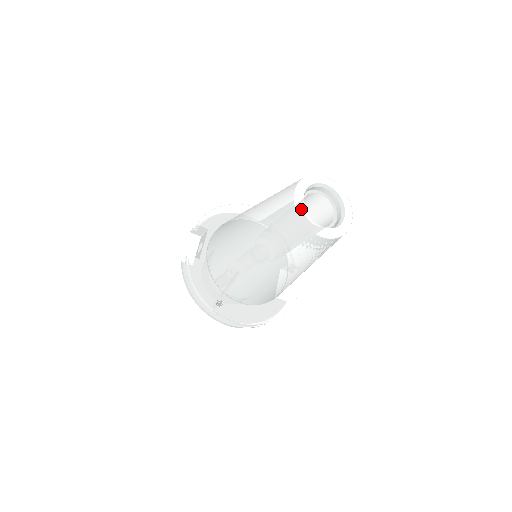
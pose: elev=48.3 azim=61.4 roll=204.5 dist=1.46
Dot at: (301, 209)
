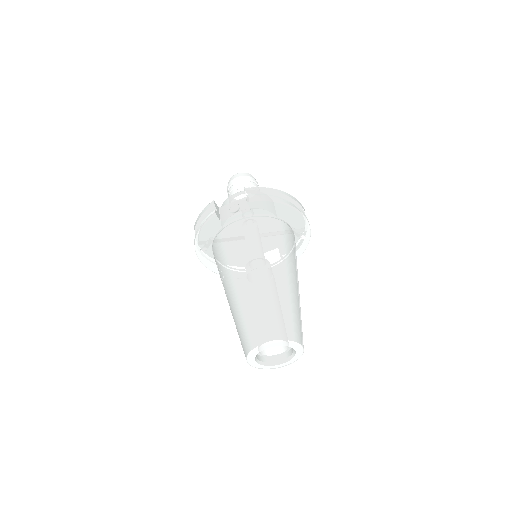
Dot at: (255, 352)
